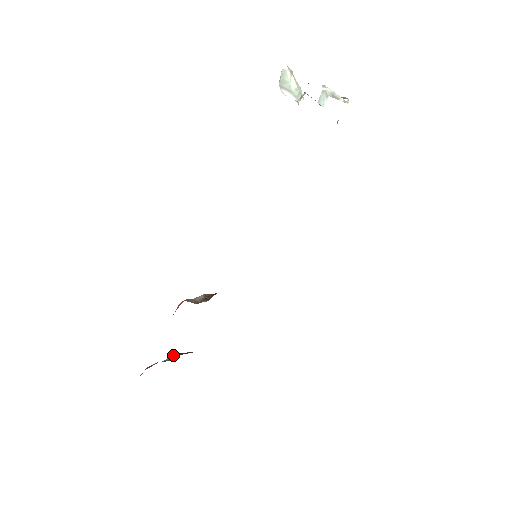
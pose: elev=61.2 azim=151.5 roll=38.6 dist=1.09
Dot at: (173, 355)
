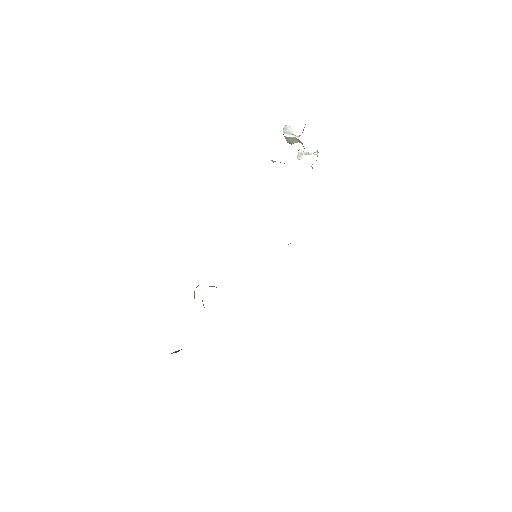
Dot at: (176, 351)
